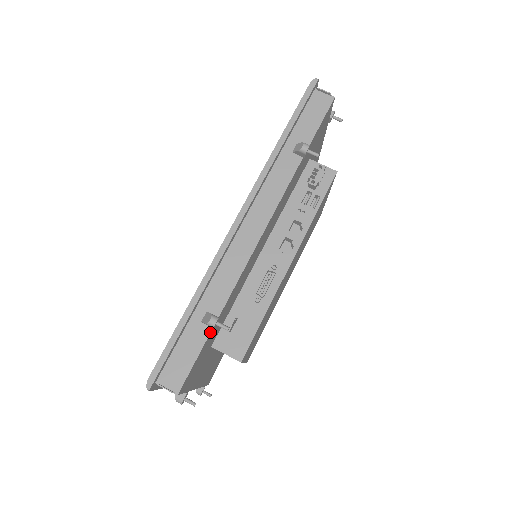
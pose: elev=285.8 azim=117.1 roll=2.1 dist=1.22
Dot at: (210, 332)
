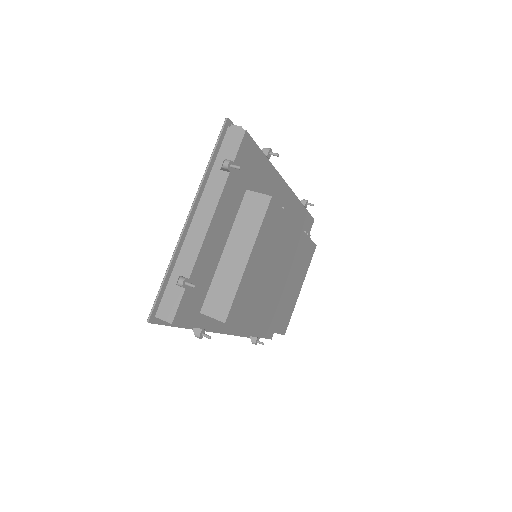
Dot at: (264, 154)
